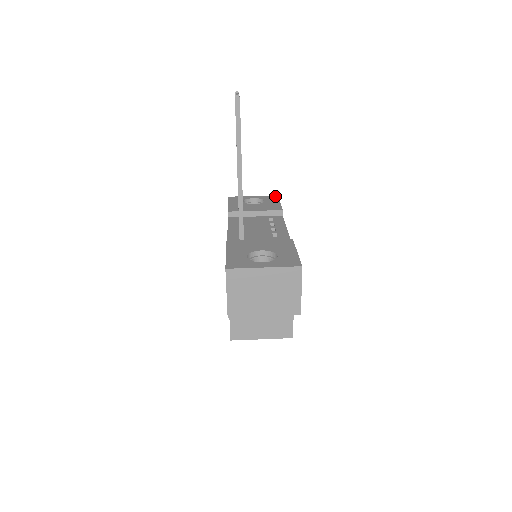
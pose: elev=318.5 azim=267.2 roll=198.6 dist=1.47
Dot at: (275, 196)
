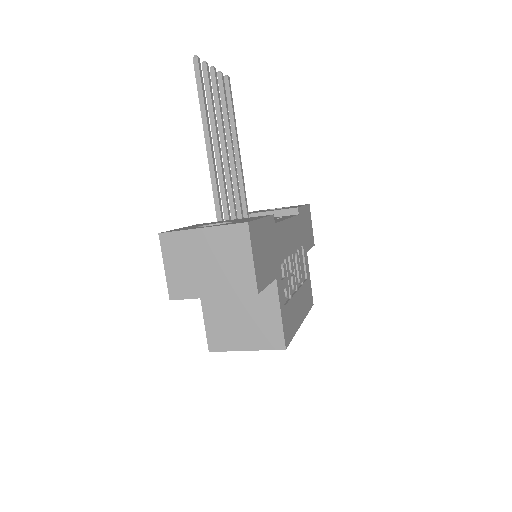
Dot at: (305, 204)
